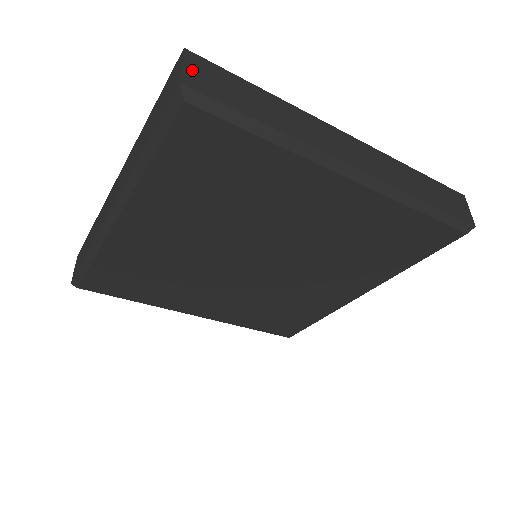
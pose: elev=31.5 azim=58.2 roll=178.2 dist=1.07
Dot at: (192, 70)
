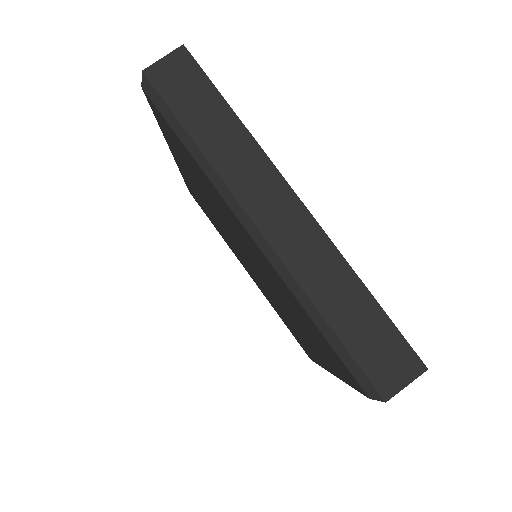
Dot at: (403, 385)
